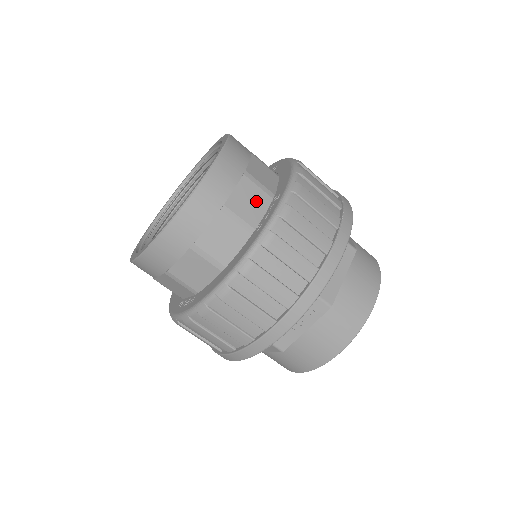
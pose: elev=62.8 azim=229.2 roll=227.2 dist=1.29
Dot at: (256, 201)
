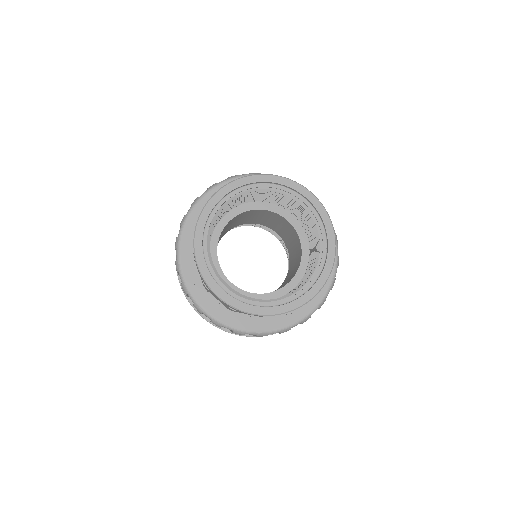
Dot at: occluded
